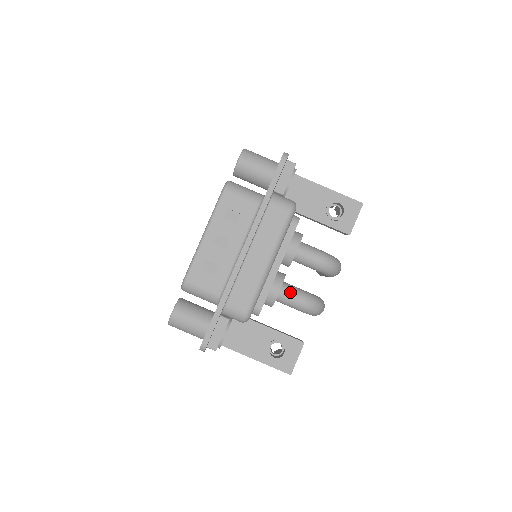
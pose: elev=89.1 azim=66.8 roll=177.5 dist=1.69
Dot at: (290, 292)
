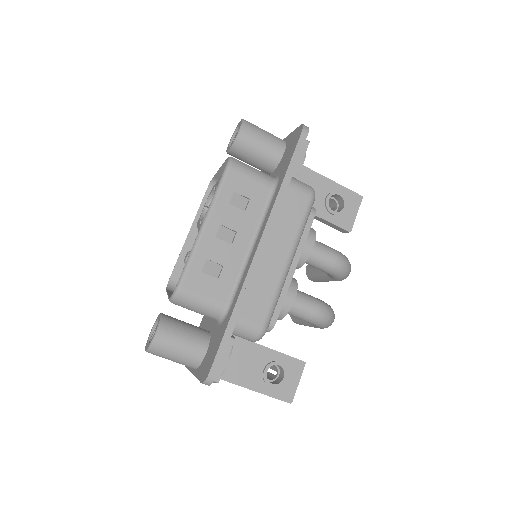
Dot at: (303, 300)
